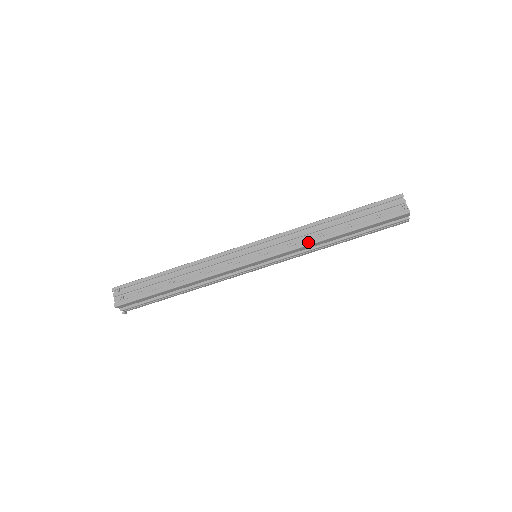
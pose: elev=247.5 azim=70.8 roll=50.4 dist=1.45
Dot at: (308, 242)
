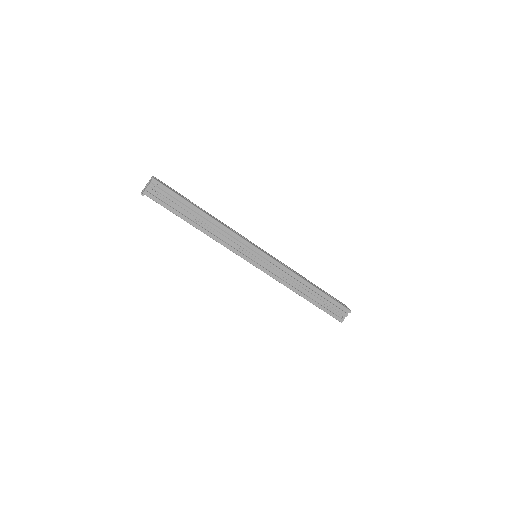
Dot at: (288, 285)
